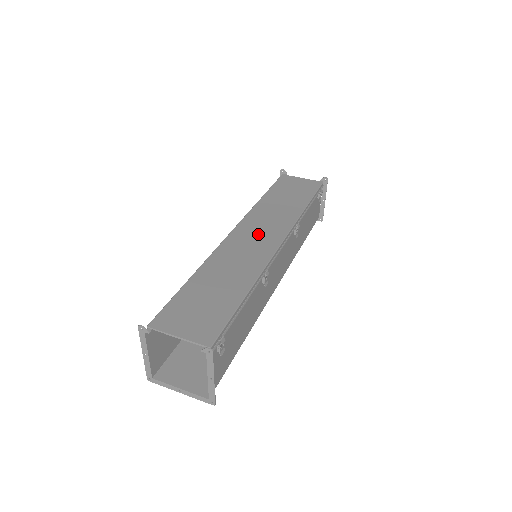
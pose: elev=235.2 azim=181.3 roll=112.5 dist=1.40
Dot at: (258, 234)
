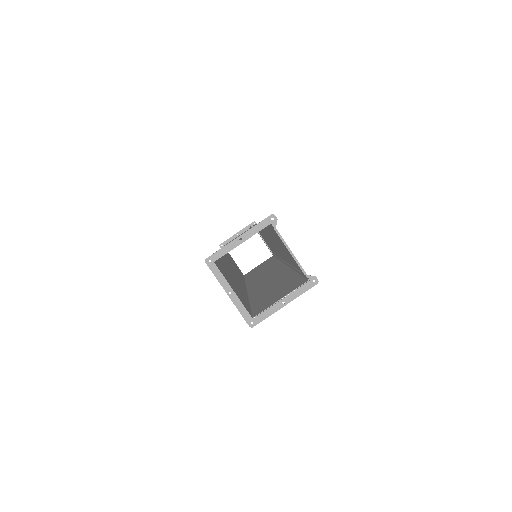
Dot at: occluded
